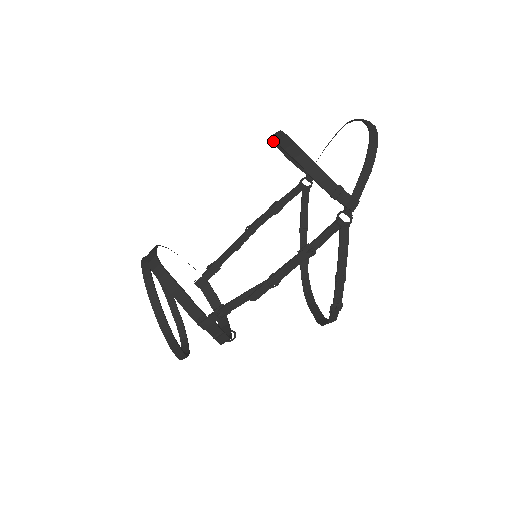
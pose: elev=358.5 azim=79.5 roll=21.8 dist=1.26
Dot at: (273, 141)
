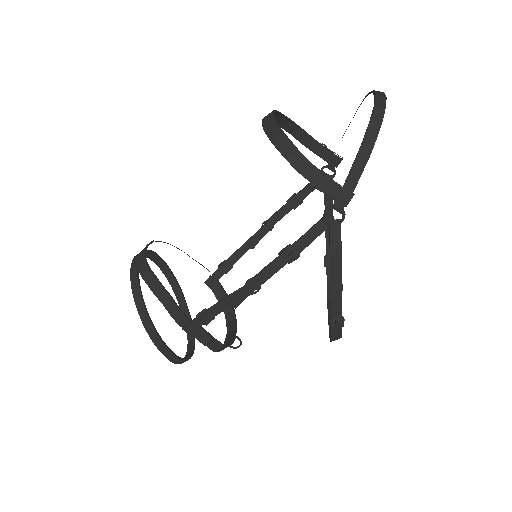
Dot at: occluded
